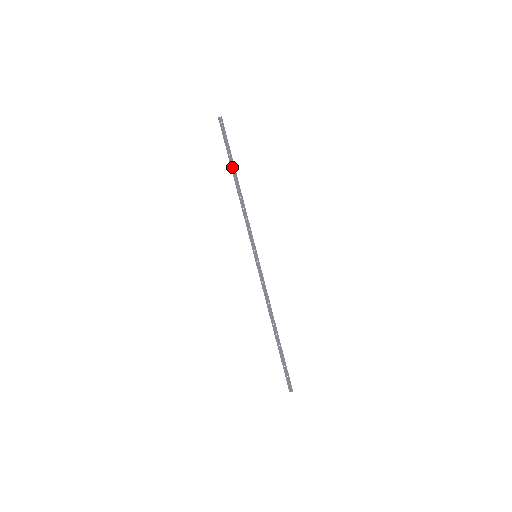
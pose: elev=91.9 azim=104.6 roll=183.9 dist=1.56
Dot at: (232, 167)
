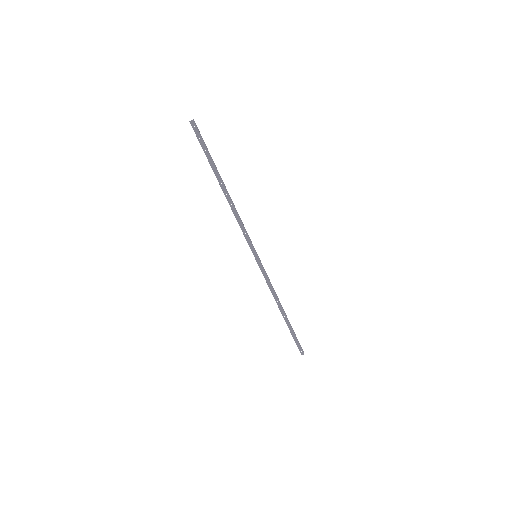
Dot at: (216, 175)
